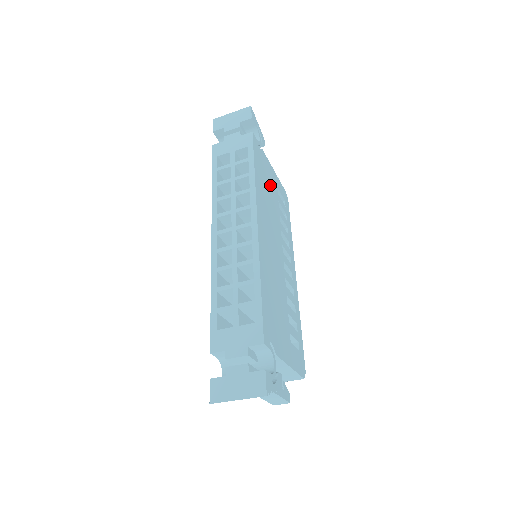
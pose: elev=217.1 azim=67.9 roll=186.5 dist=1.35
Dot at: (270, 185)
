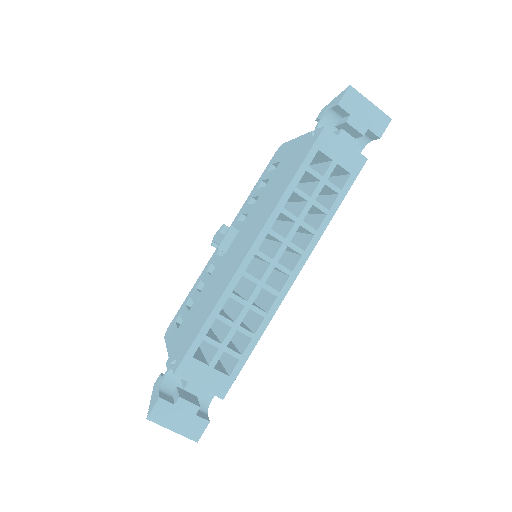
Dot at: occluded
